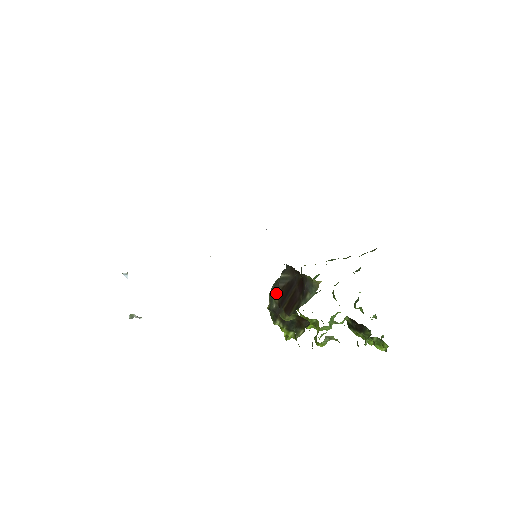
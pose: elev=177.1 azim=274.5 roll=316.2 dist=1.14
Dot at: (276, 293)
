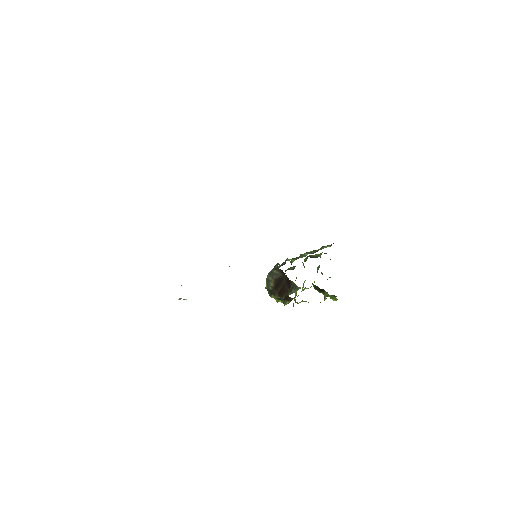
Dot at: (271, 282)
